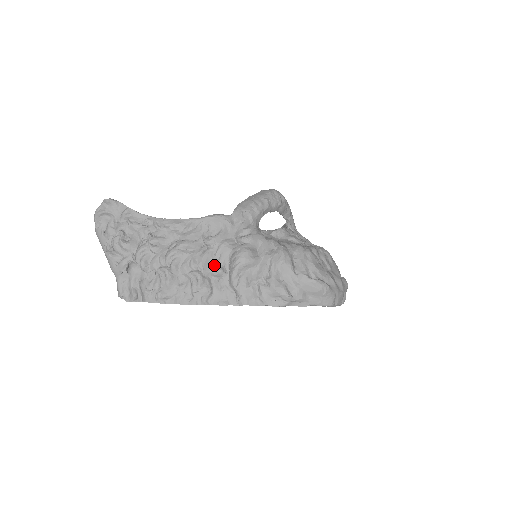
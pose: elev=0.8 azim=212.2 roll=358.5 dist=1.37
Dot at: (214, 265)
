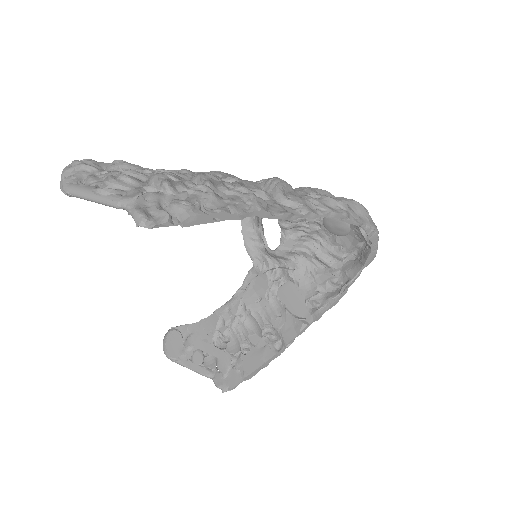
Dot at: (252, 188)
